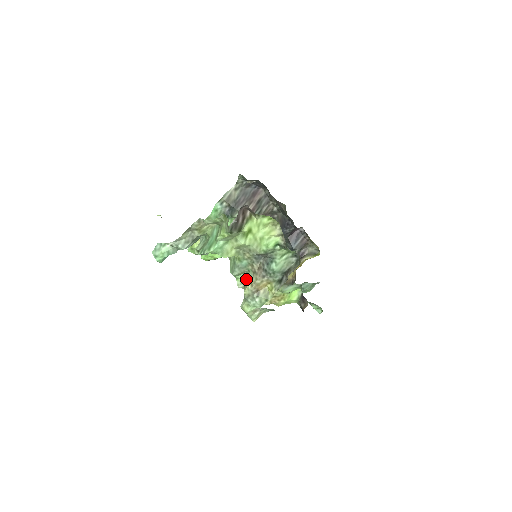
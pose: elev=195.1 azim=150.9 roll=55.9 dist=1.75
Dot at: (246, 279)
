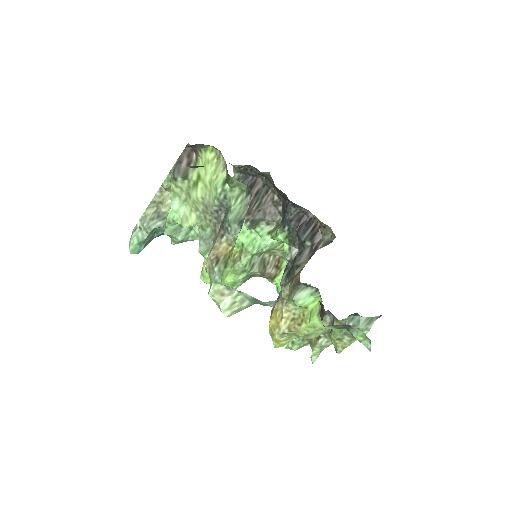
Dot at: occluded
